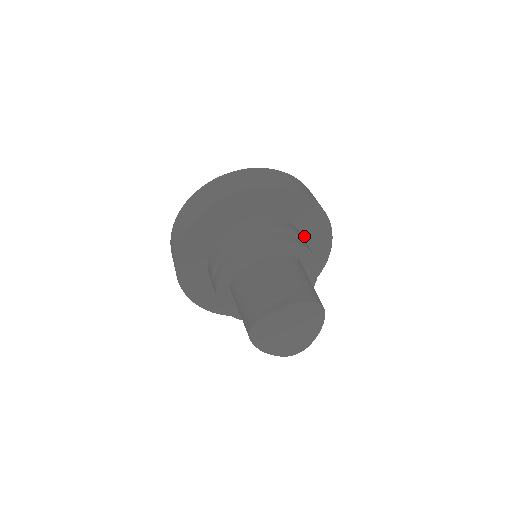
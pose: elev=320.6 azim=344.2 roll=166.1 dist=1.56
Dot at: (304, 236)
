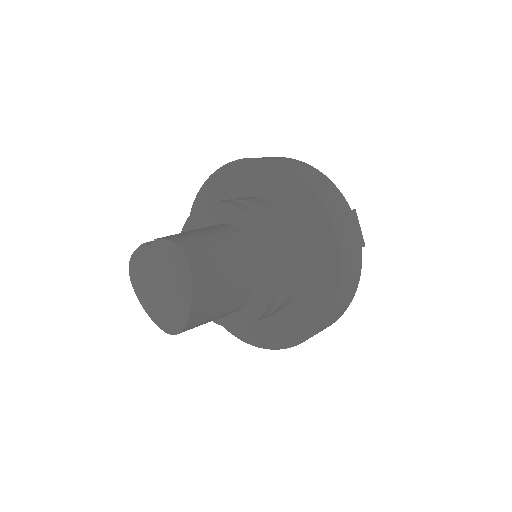
Dot at: (301, 238)
